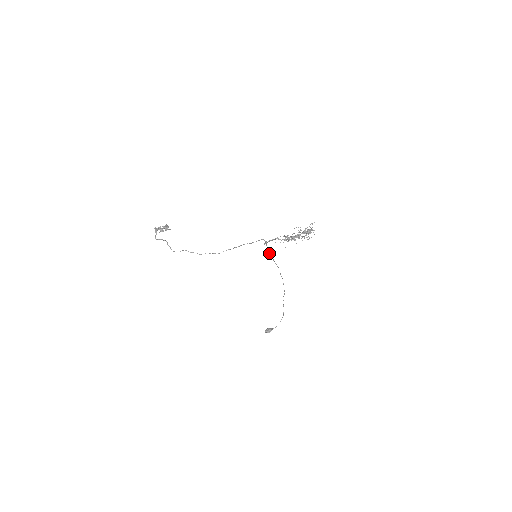
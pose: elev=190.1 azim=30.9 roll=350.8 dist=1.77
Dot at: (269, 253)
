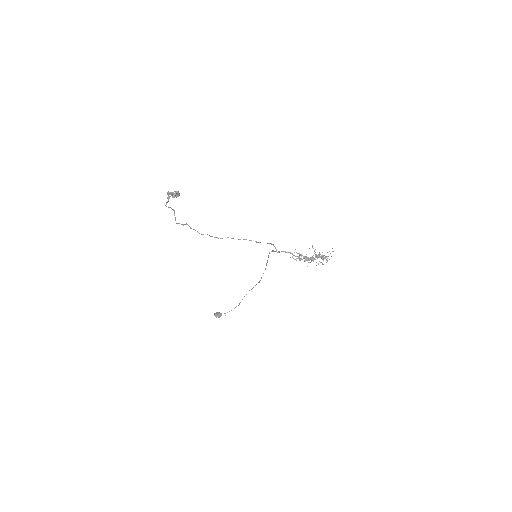
Dot at: (268, 257)
